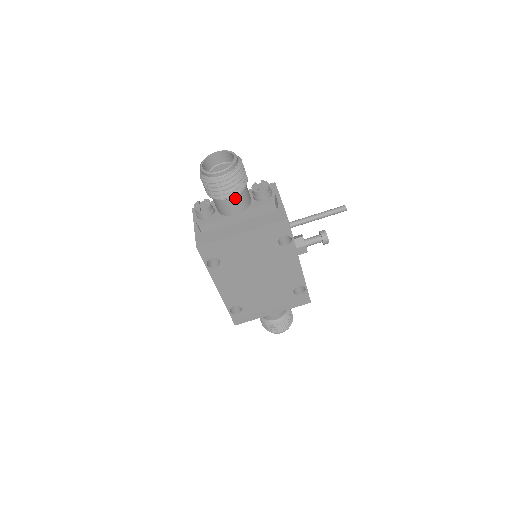
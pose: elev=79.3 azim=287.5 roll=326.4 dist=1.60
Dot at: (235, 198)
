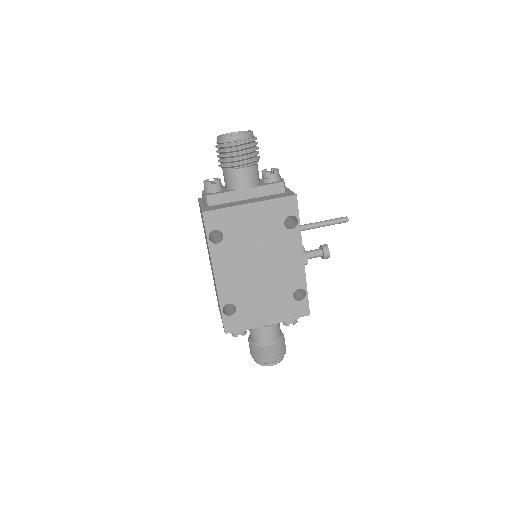
Dot at: (247, 169)
